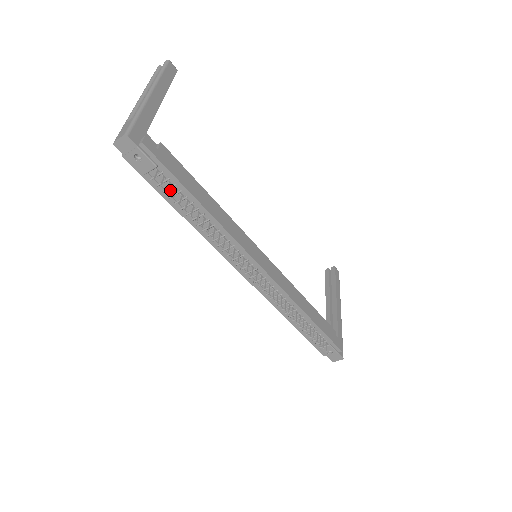
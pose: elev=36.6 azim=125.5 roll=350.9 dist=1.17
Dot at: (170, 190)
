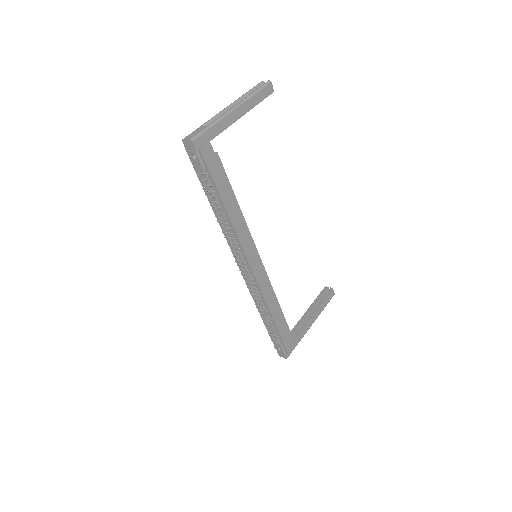
Dot at: (208, 186)
